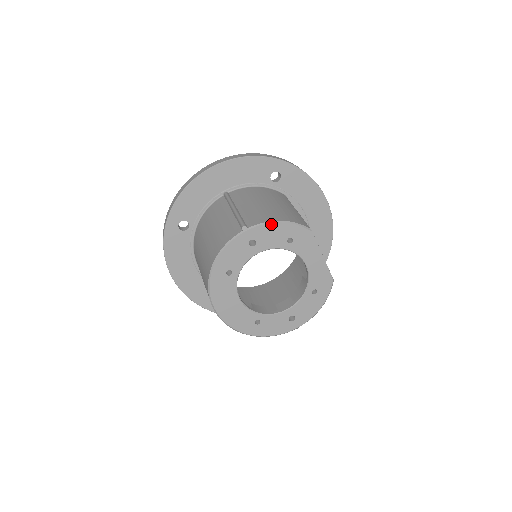
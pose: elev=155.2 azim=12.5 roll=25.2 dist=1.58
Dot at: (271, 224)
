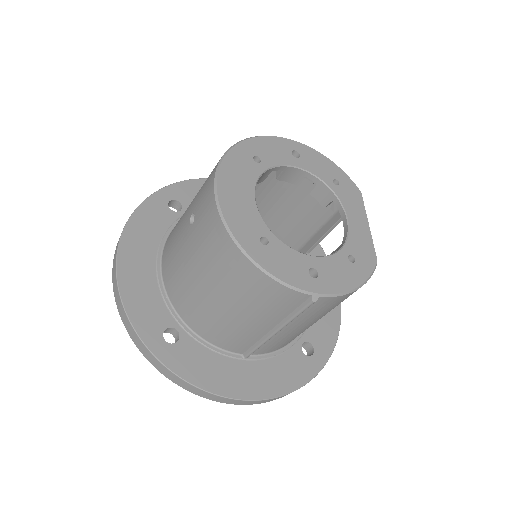
Dot at: (321, 155)
